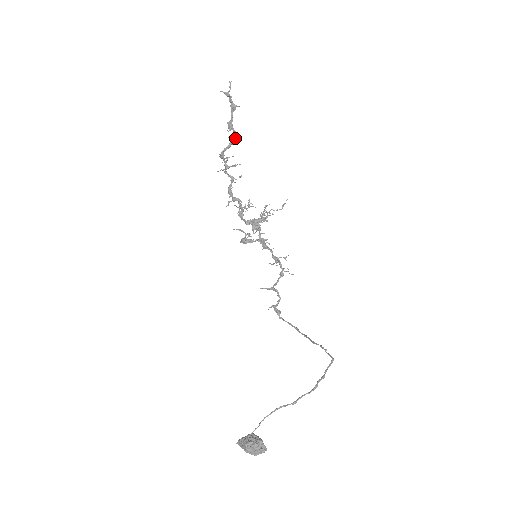
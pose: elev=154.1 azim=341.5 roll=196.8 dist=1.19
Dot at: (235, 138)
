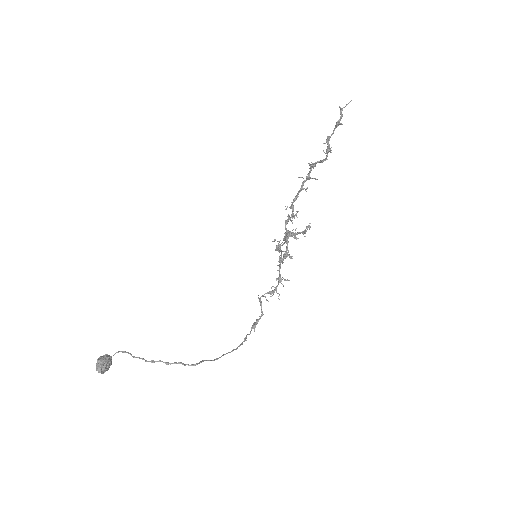
Dot at: (325, 153)
